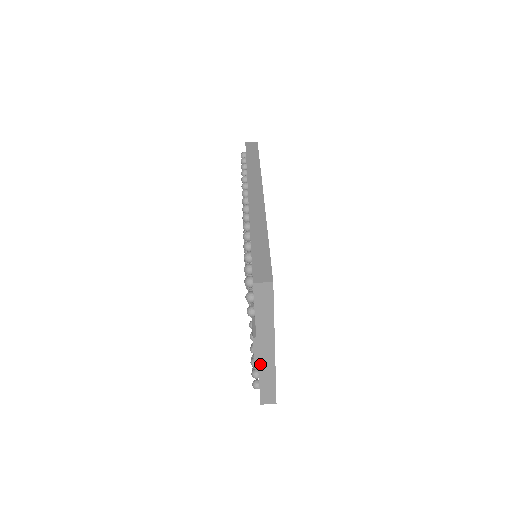
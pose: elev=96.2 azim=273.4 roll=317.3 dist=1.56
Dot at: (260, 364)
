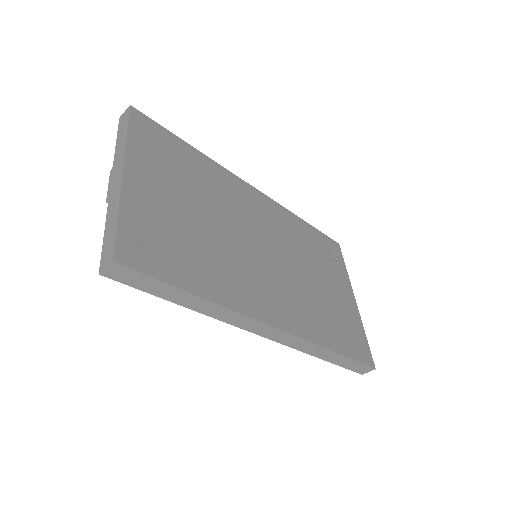
Dot at: occluded
